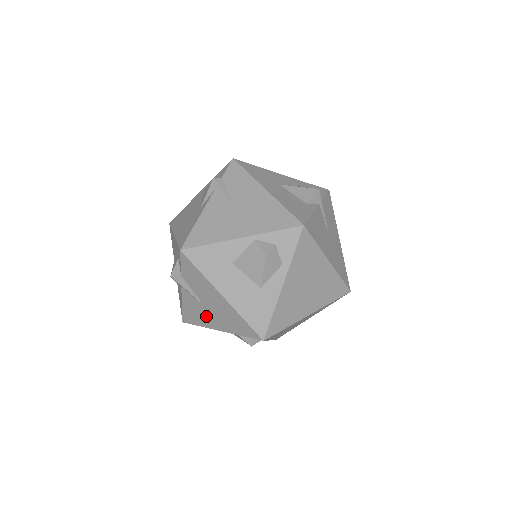
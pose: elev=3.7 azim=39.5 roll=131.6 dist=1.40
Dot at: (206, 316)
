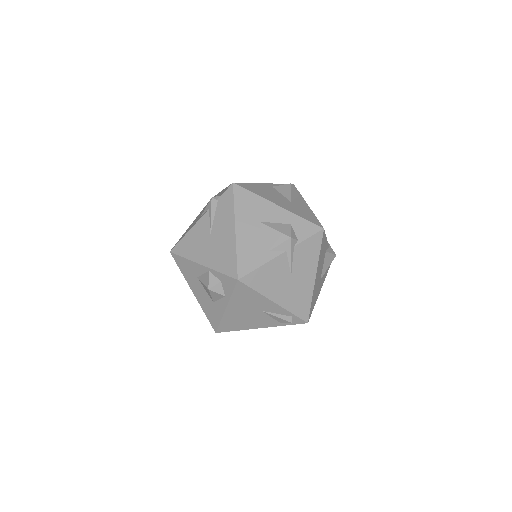
Dot at: occluded
